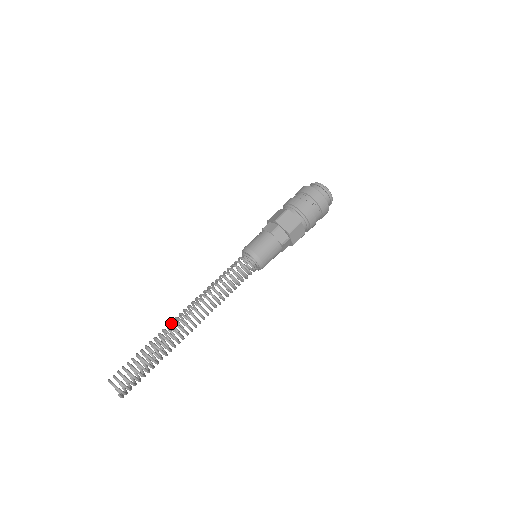
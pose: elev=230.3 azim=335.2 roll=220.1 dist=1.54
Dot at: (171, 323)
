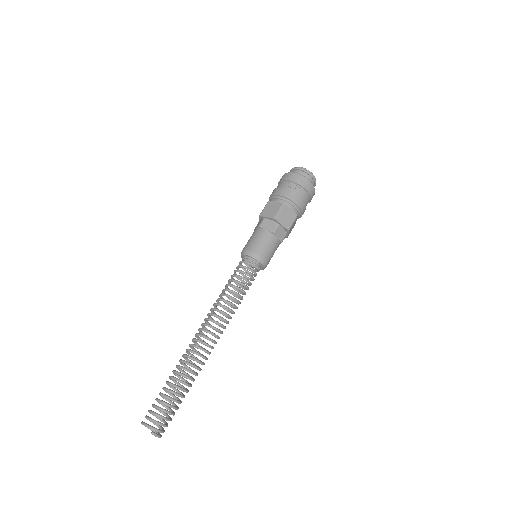
Dot at: (191, 348)
